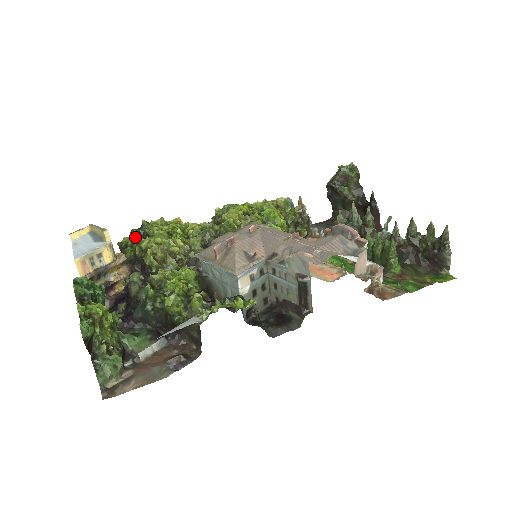
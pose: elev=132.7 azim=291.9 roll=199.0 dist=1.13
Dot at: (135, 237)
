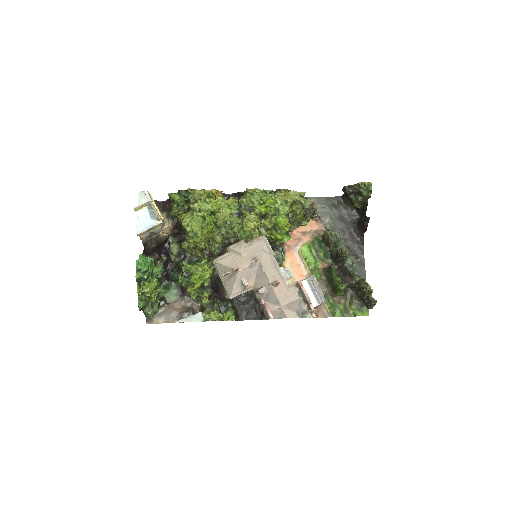
Dot at: (181, 197)
